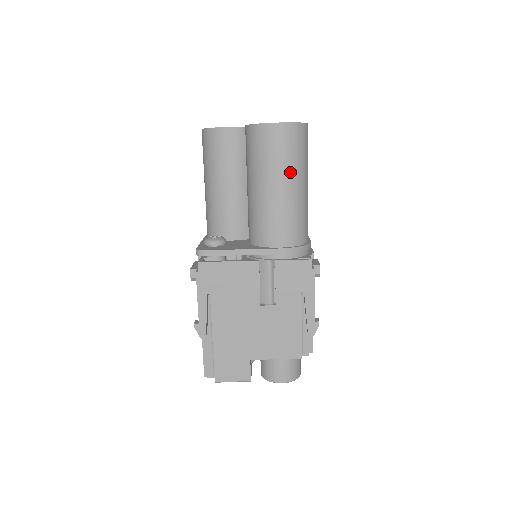
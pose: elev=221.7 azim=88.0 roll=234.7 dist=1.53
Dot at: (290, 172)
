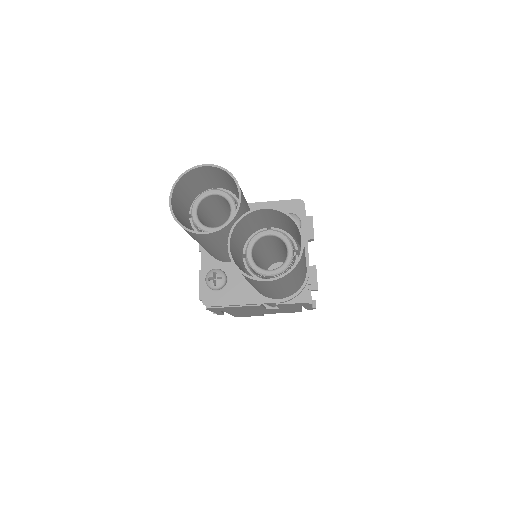
Dot at: (285, 286)
